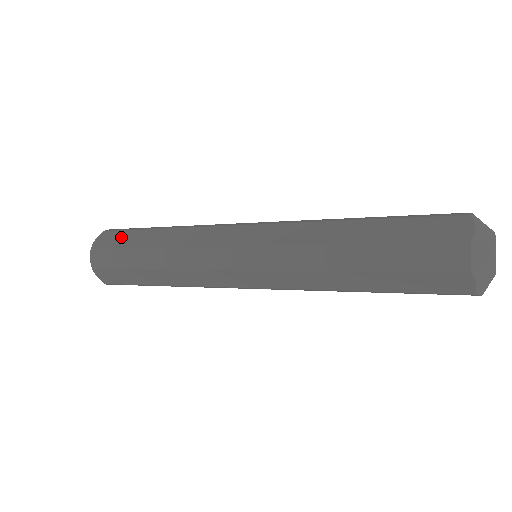
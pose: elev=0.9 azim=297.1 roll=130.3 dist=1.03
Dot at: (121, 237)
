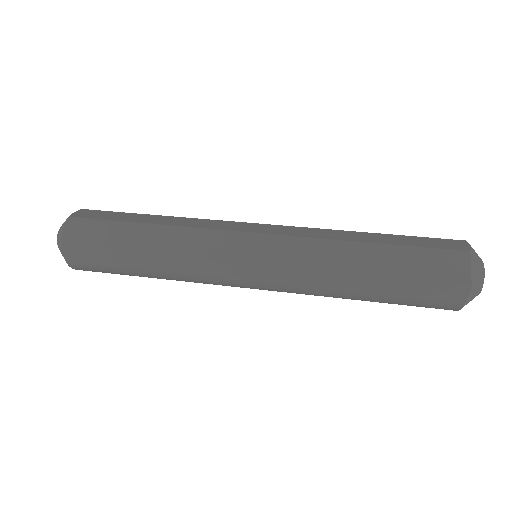
Dot at: (95, 250)
